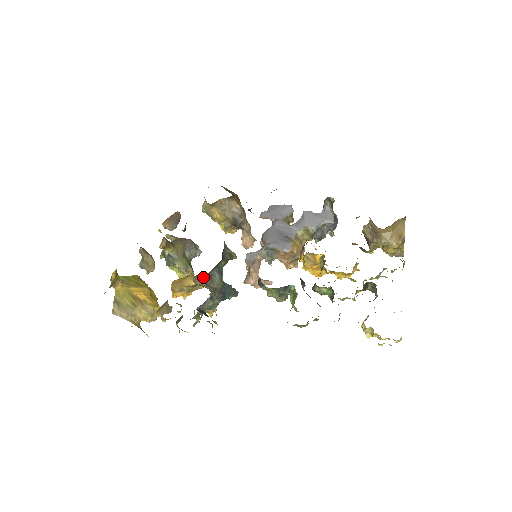
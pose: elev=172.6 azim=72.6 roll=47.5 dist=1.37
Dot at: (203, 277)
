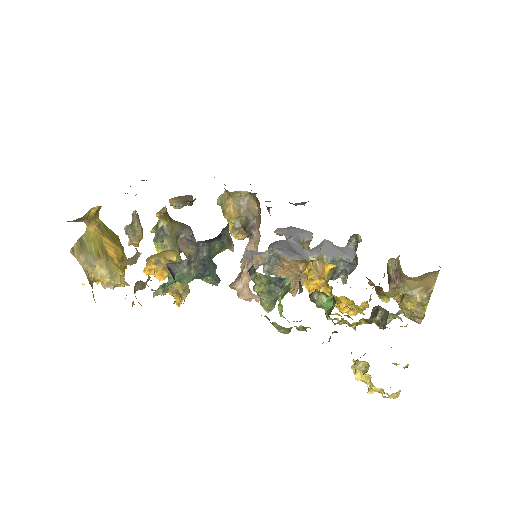
Dot at: (189, 245)
